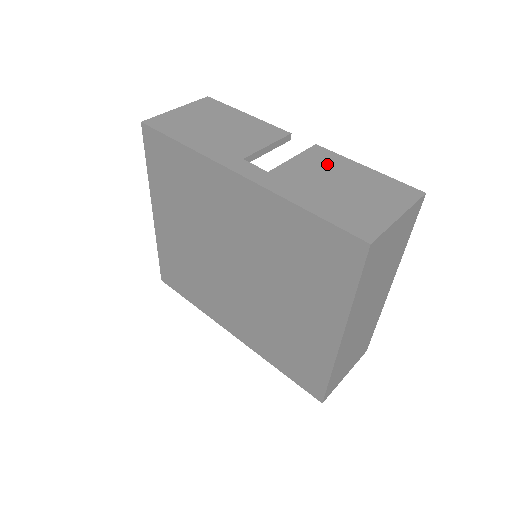
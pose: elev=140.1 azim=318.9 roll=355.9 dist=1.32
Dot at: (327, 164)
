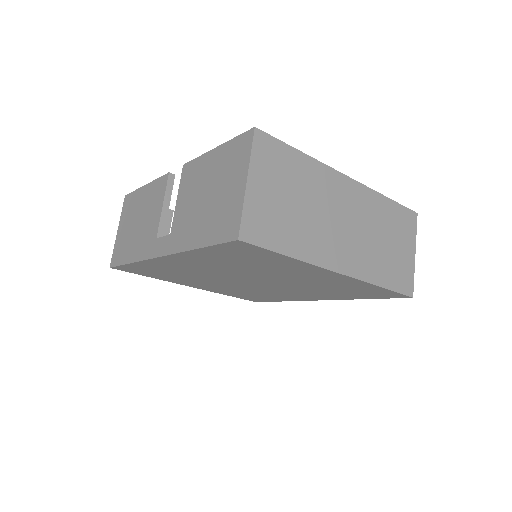
Dot at: (194, 180)
